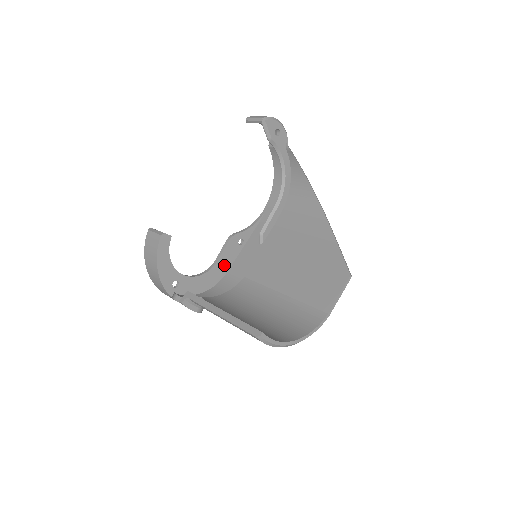
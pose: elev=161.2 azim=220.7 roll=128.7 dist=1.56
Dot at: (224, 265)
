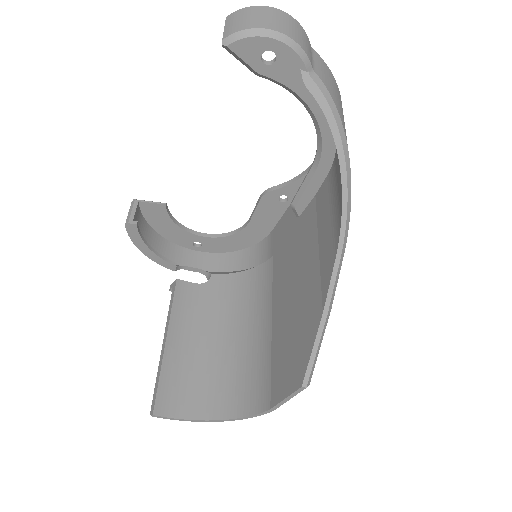
Dot at: (263, 224)
